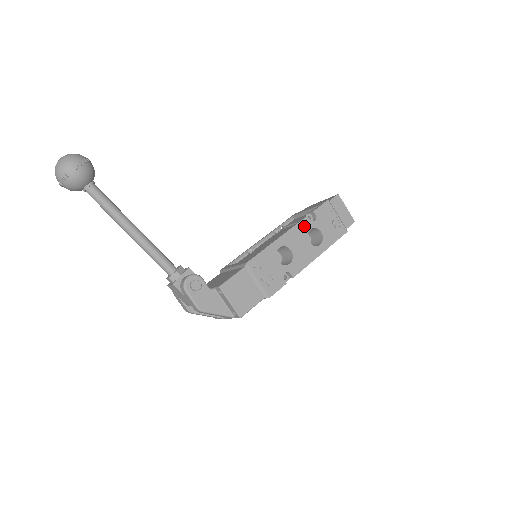
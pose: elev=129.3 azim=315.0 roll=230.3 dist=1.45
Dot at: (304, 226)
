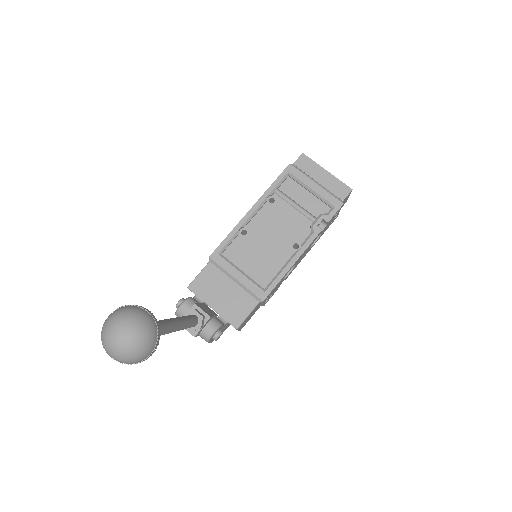
Dot at: occluded
